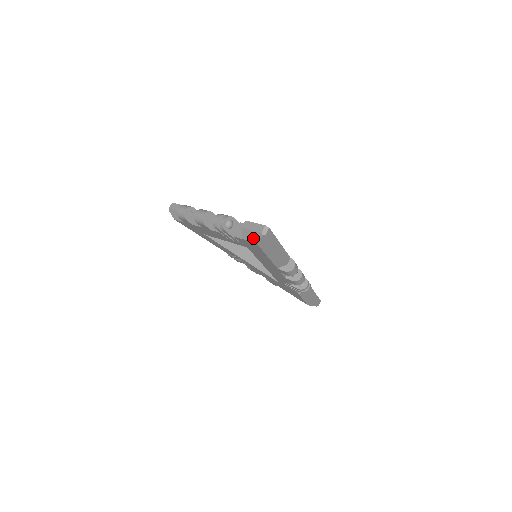
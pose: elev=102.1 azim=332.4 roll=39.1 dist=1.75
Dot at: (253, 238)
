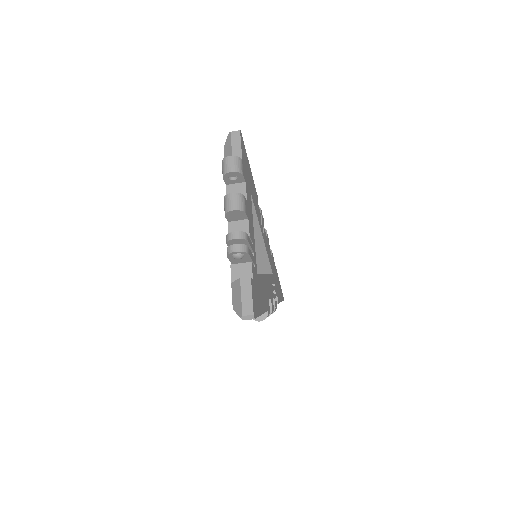
Dot at: (235, 302)
